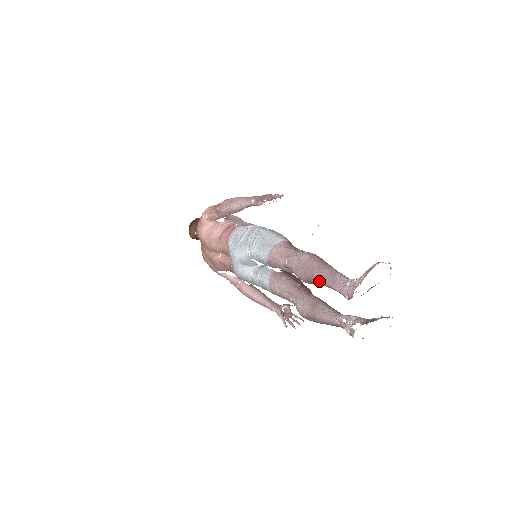
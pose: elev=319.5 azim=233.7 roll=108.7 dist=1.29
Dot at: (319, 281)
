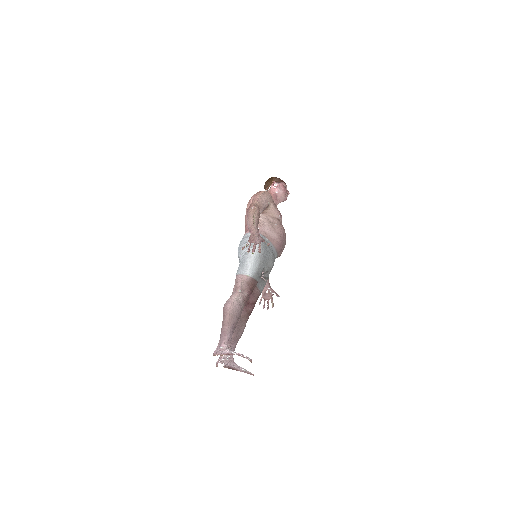
Dot at: occluded
